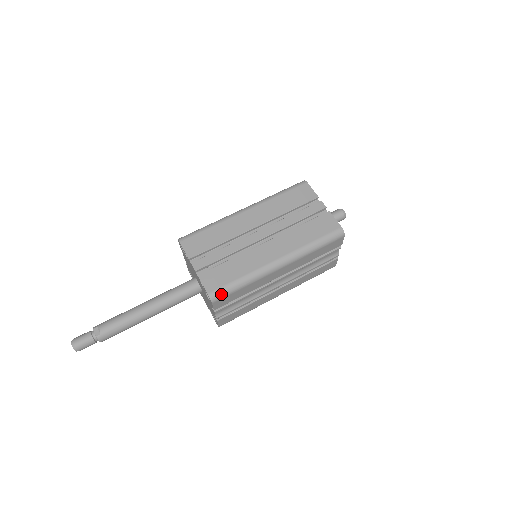
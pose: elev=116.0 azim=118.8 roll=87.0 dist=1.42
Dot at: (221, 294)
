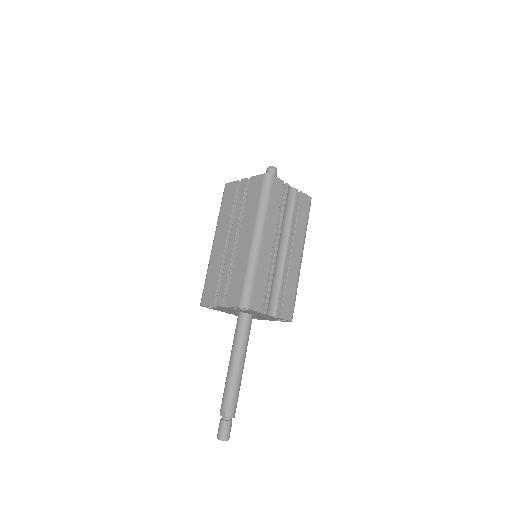
Dot at: (246, 297)
